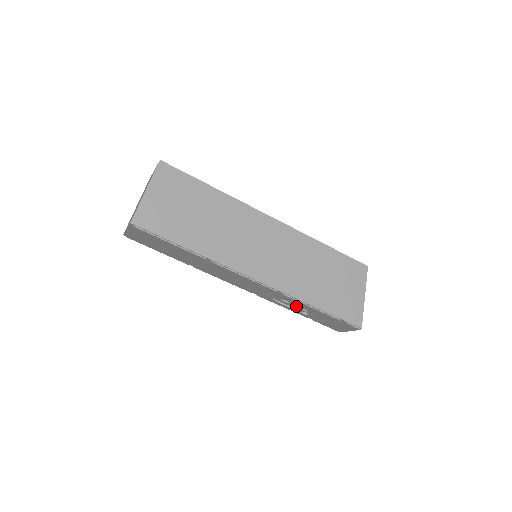
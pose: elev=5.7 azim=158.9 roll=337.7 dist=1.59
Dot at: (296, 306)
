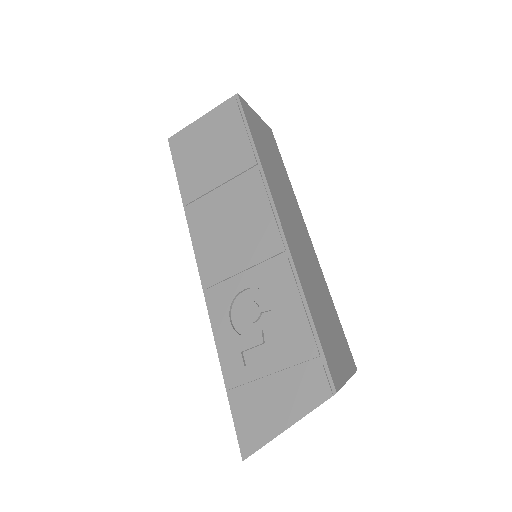
Dot at: (252, 331)
